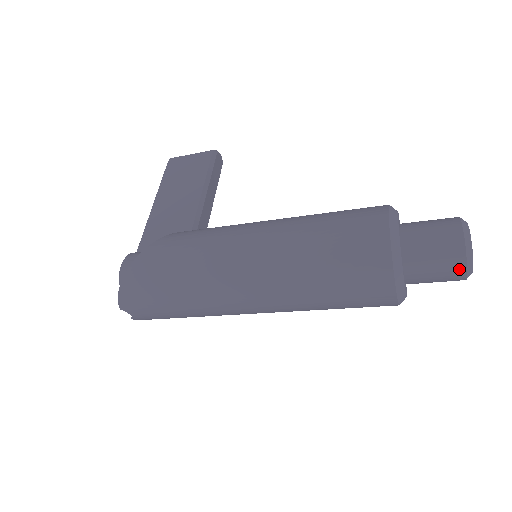
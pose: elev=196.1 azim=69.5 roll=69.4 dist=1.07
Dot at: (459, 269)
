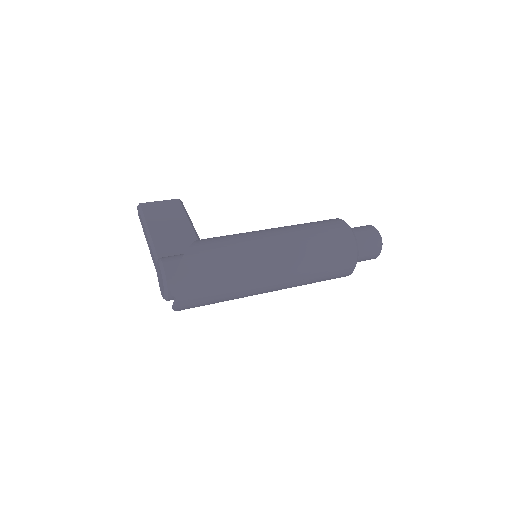
Dot at: (378, 248)
